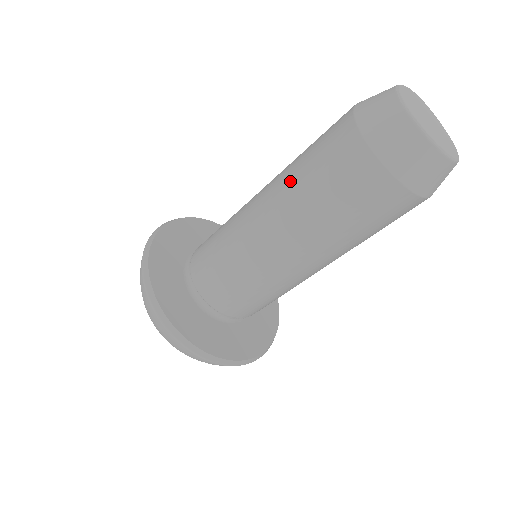
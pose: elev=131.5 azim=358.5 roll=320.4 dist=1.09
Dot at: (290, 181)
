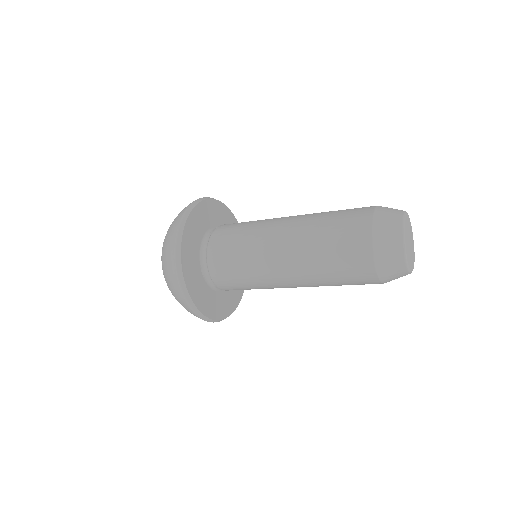
Dot at: (314, 262)
